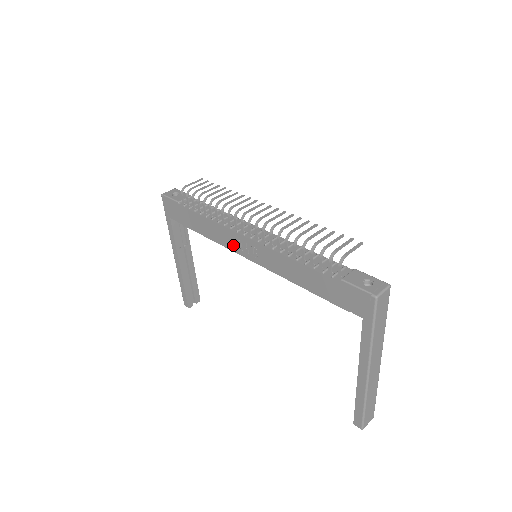
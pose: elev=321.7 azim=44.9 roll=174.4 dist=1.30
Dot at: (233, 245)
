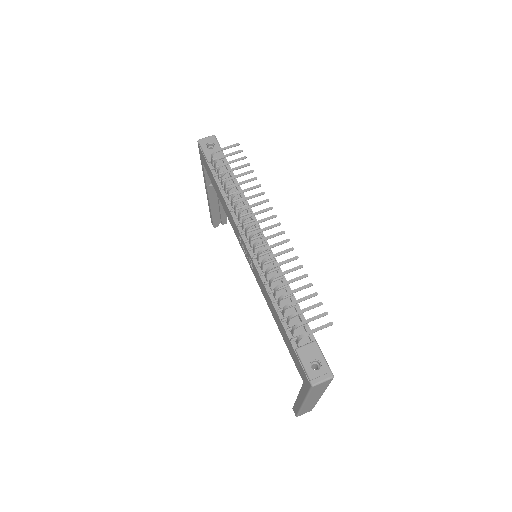
Dot at: (238, 238)
